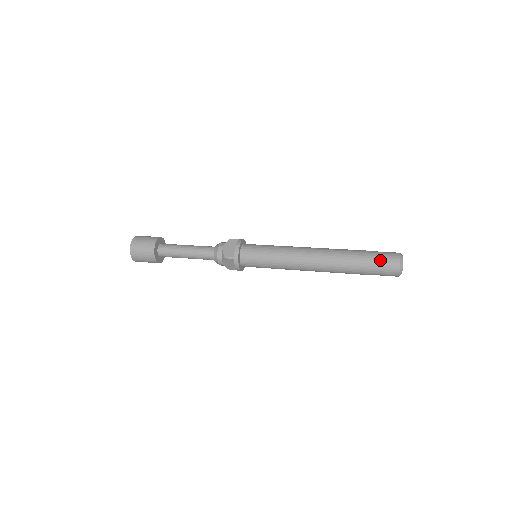
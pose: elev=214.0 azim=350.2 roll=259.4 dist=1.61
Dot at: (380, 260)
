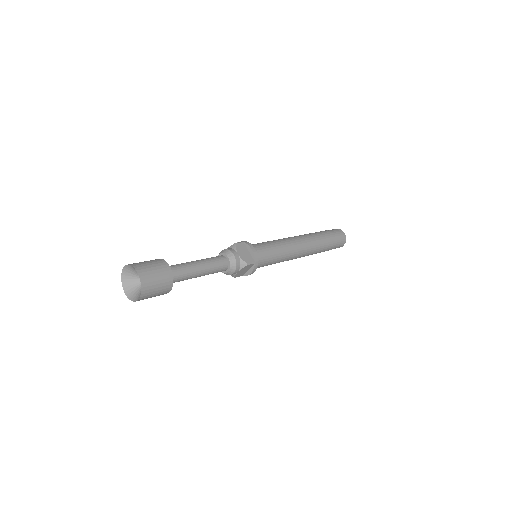
Dot at: (337, 237)
